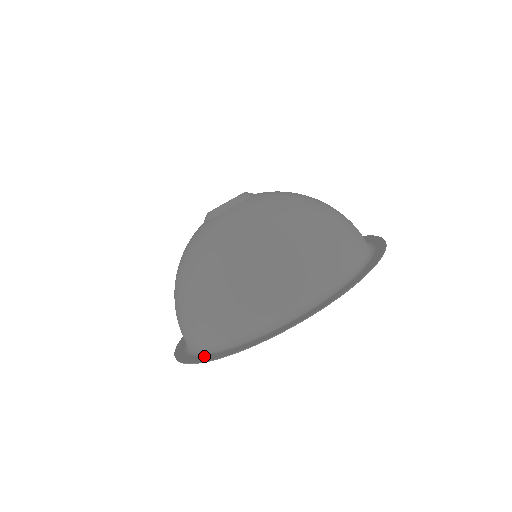
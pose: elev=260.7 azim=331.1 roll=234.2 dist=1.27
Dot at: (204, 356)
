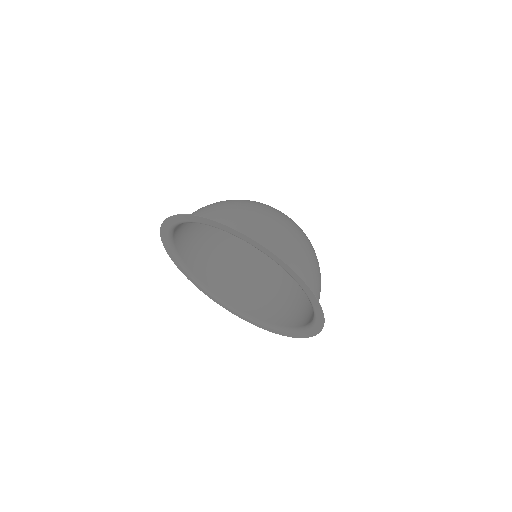
Dot at: (186, 220)
